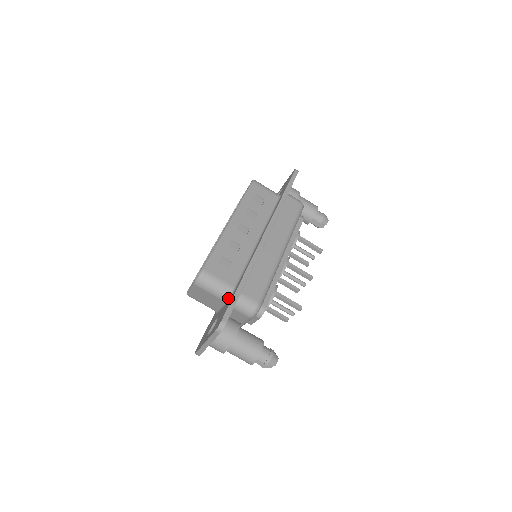
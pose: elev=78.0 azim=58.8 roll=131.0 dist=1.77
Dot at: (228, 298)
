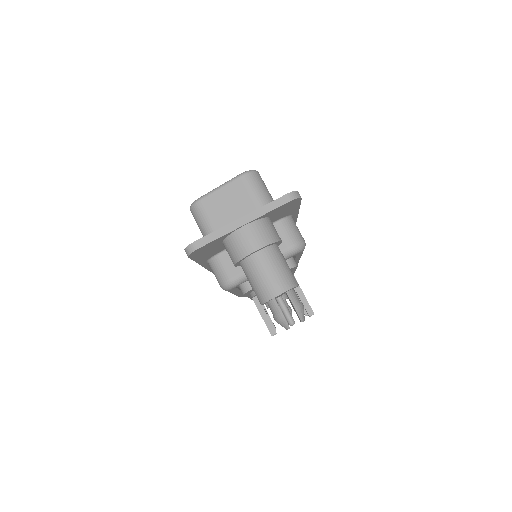
Dot at: occluded
